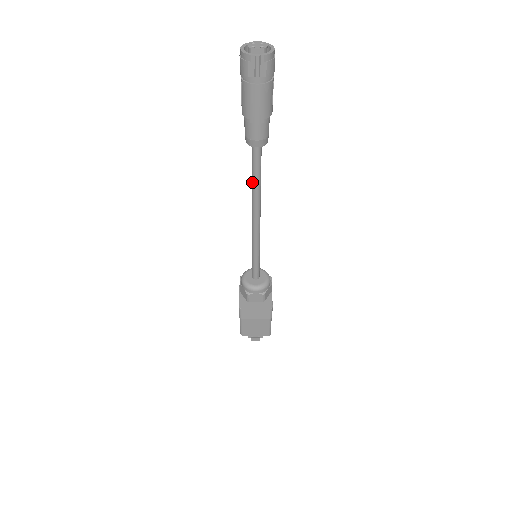
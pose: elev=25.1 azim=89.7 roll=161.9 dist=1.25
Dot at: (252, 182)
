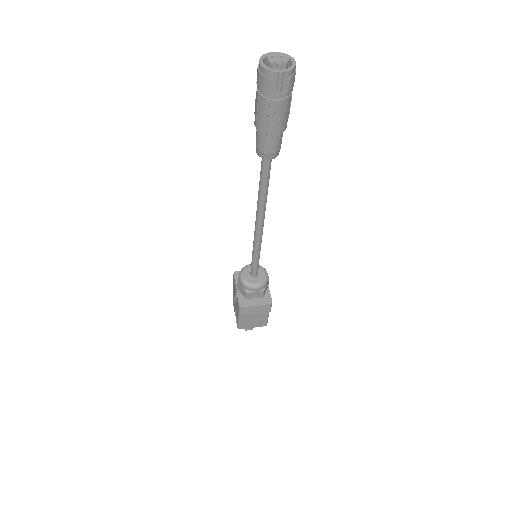
Dot at: (259, 190)
